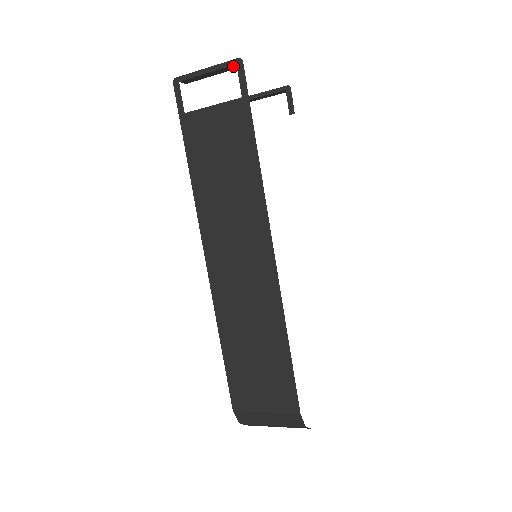
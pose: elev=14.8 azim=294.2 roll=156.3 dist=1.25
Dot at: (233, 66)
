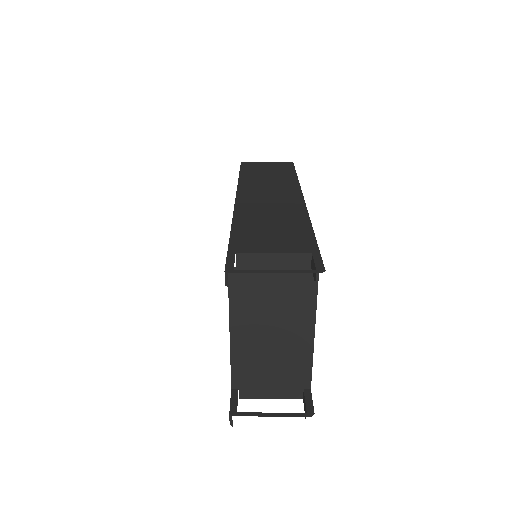
Dot at: occluded
